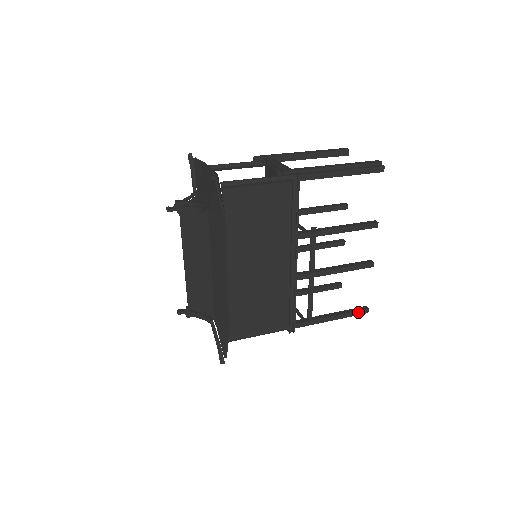
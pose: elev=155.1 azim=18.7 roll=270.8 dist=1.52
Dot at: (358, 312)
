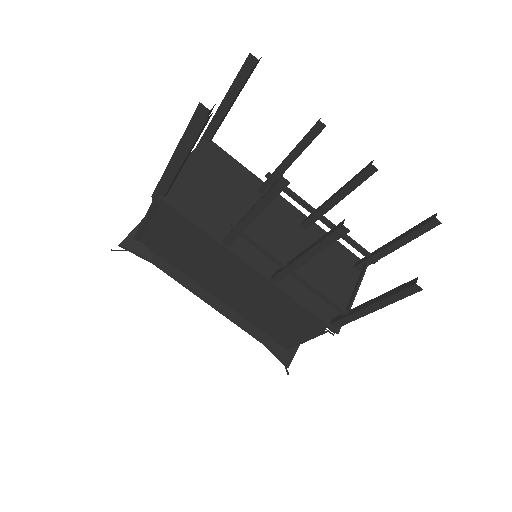
Dot at: (403, 293)
